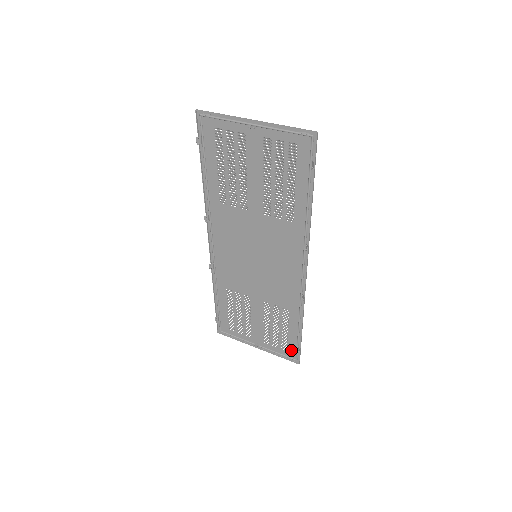
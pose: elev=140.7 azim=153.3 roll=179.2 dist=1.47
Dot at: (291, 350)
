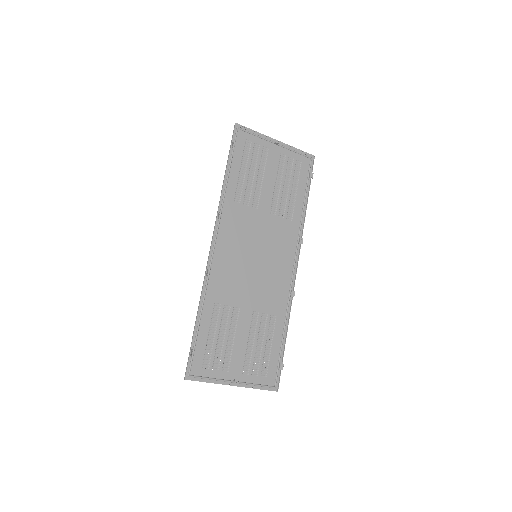
Dot at: (271, 373)
